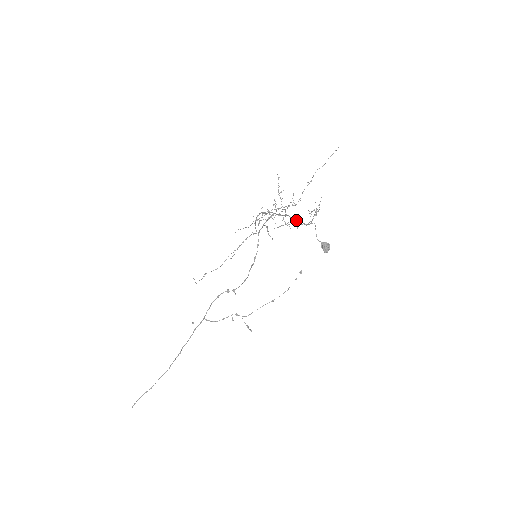
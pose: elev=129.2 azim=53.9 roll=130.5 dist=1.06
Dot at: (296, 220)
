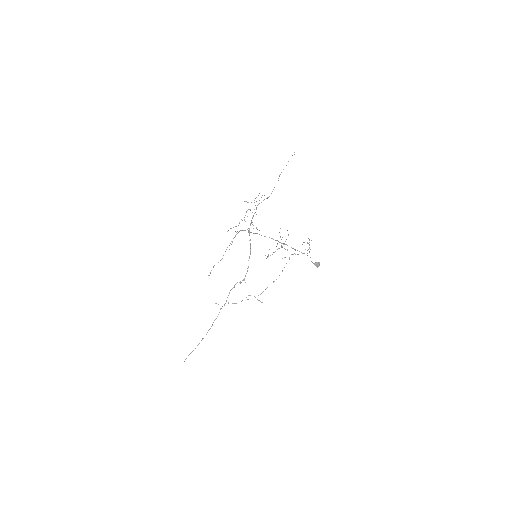
Dot at: (293, 248)
